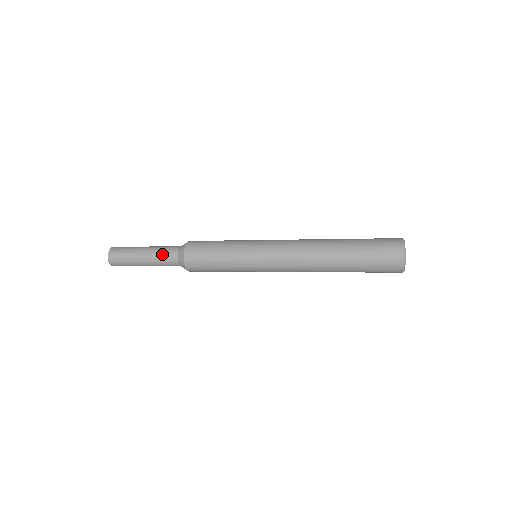
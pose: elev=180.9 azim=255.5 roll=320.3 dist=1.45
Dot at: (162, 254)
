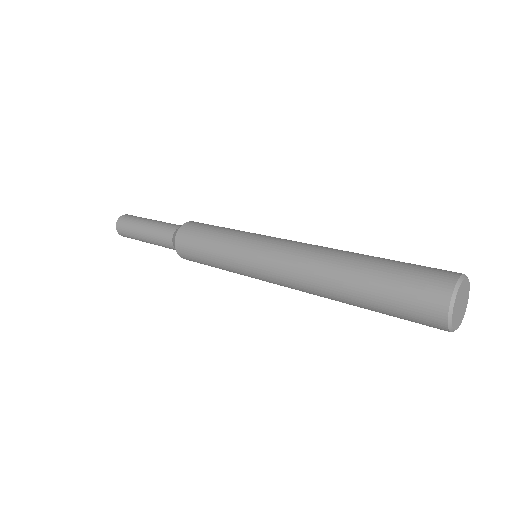
Dot at: (159, 235)
